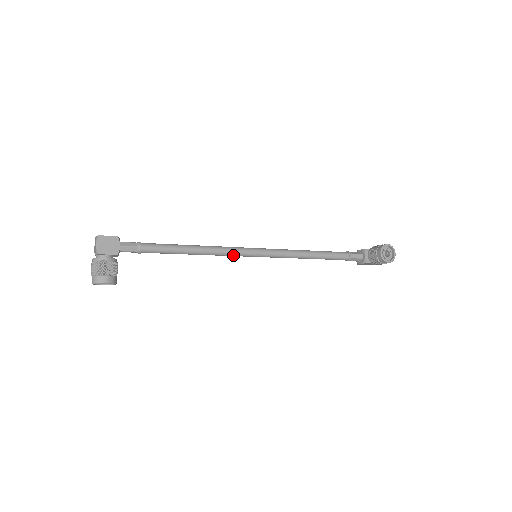
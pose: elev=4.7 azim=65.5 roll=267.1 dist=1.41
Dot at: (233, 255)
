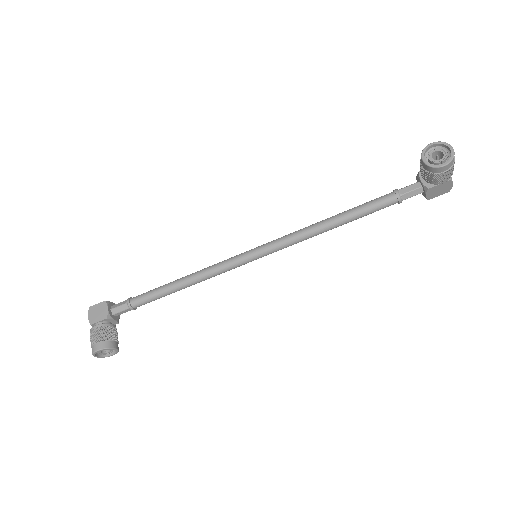
Dot at: (230, 268)
